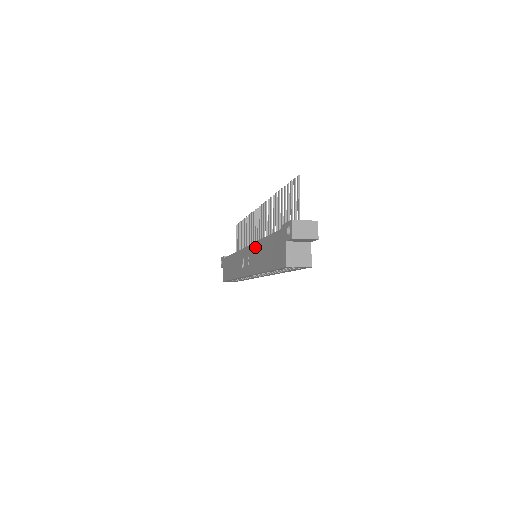
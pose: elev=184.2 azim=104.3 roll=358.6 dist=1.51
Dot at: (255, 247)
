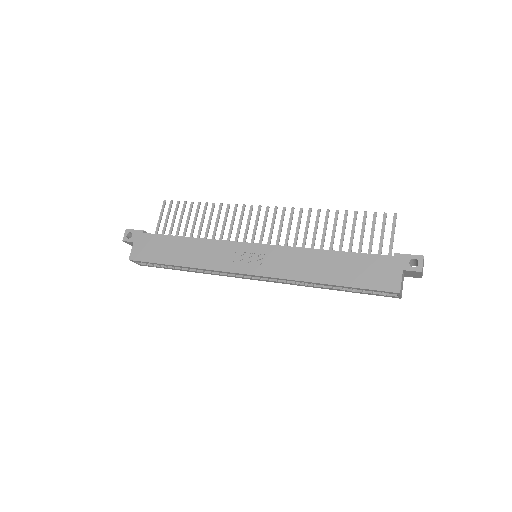
Dot at: (297, 252)
